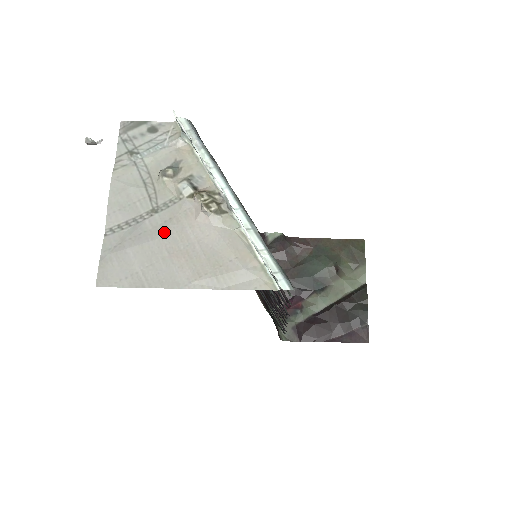
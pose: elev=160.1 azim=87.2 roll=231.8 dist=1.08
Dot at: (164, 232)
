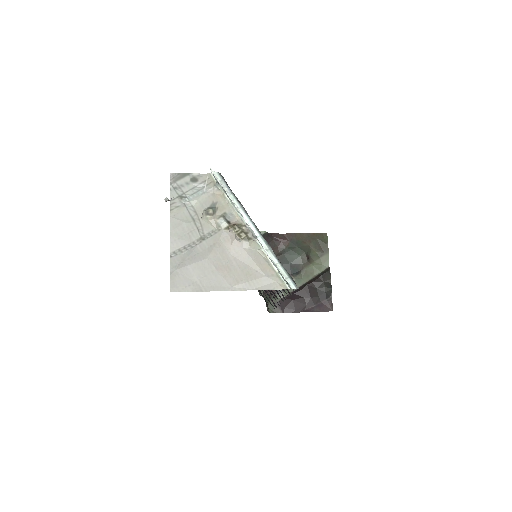
Dot at: (211, 253)
